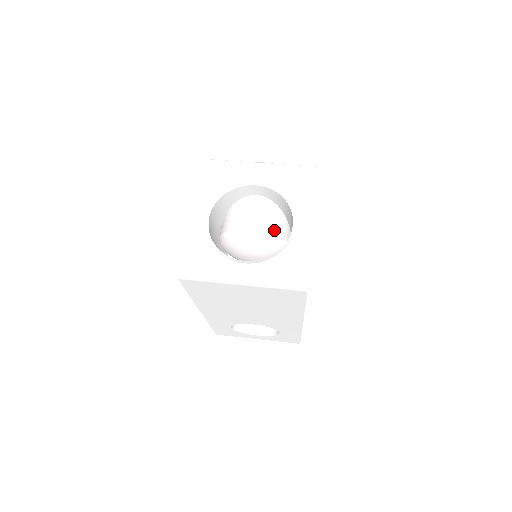
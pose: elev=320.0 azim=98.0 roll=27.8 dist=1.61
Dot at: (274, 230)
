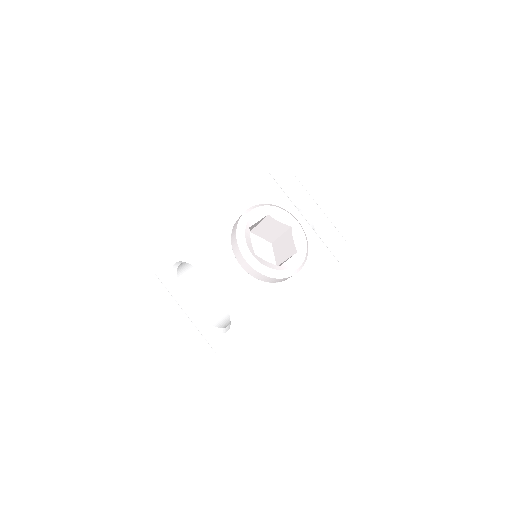
Dot at: occluded
